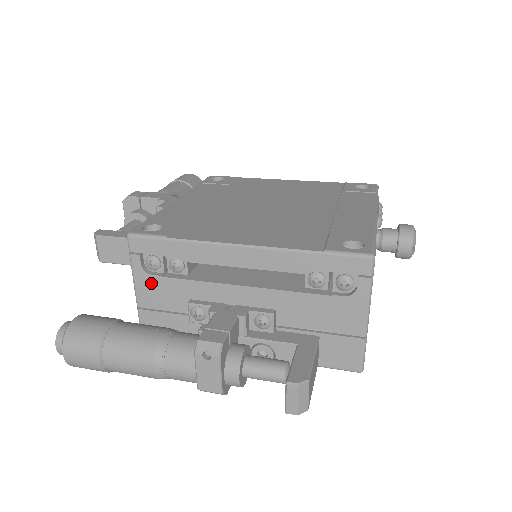
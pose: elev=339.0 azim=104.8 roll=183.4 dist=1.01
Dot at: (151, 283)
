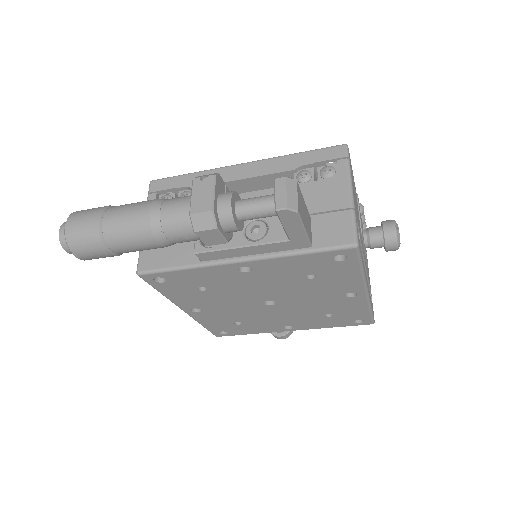
Dot at: occluded
